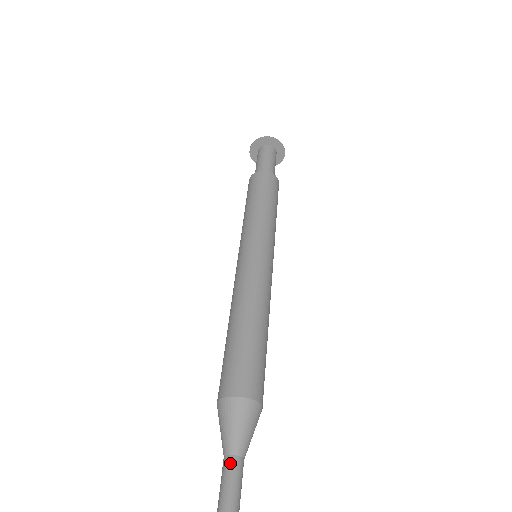
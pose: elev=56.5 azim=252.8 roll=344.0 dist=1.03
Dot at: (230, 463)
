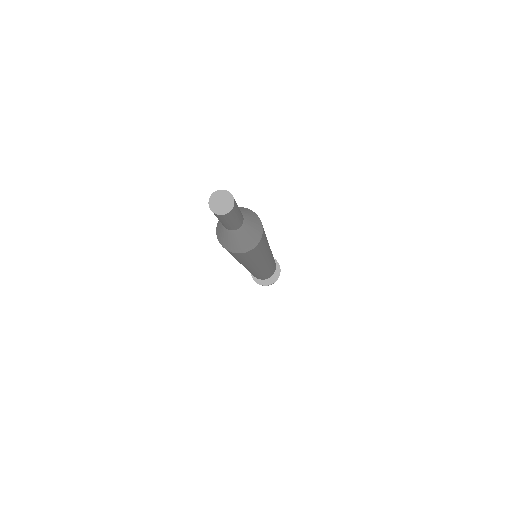
Dot at: occluded
